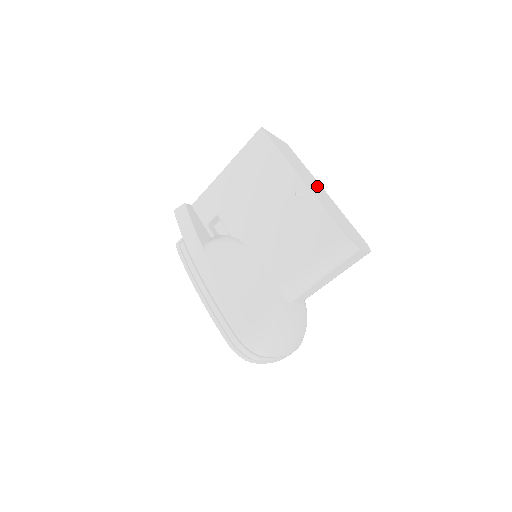
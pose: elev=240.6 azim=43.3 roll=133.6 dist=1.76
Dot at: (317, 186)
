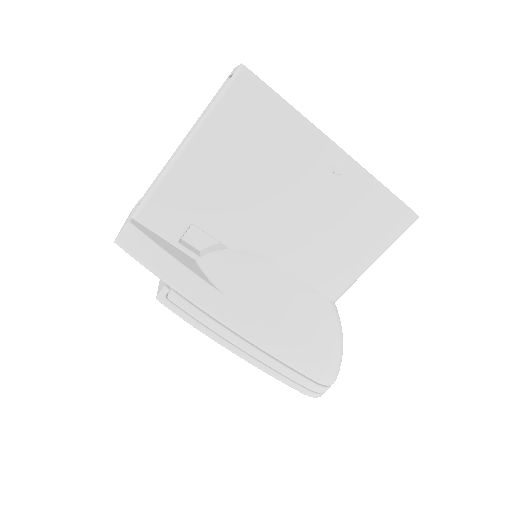
Dot at: occluded
